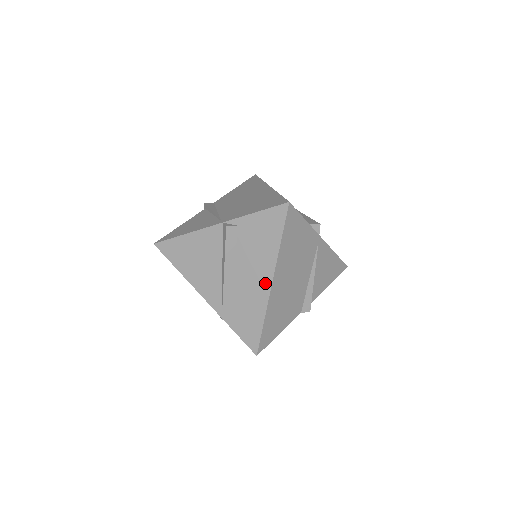
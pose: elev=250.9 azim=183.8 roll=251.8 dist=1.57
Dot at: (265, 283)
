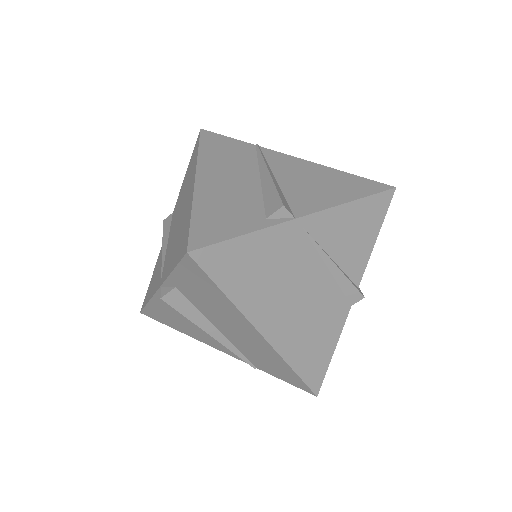
Dot at: (256, 337)
